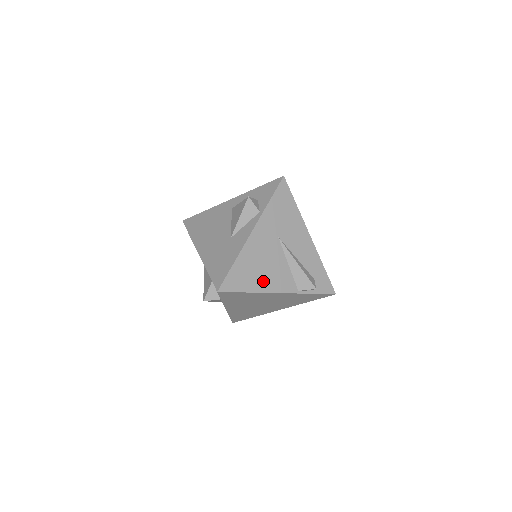
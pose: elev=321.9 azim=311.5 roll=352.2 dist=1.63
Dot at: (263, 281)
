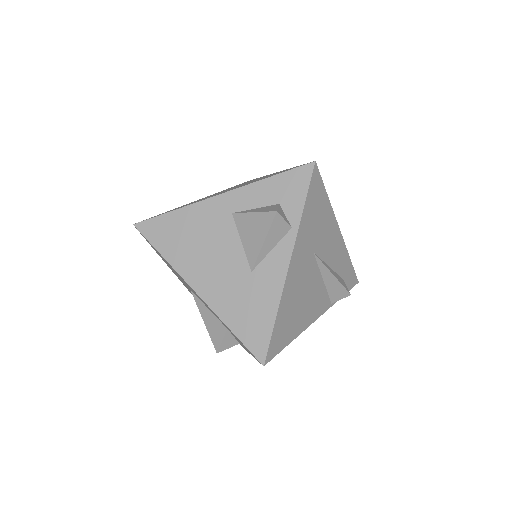
Dot at: (303, 317)
